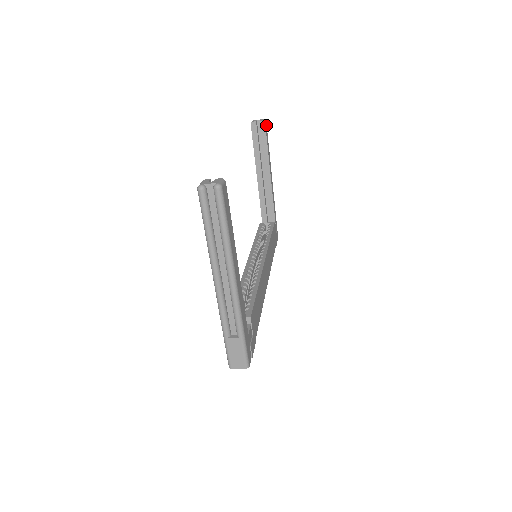
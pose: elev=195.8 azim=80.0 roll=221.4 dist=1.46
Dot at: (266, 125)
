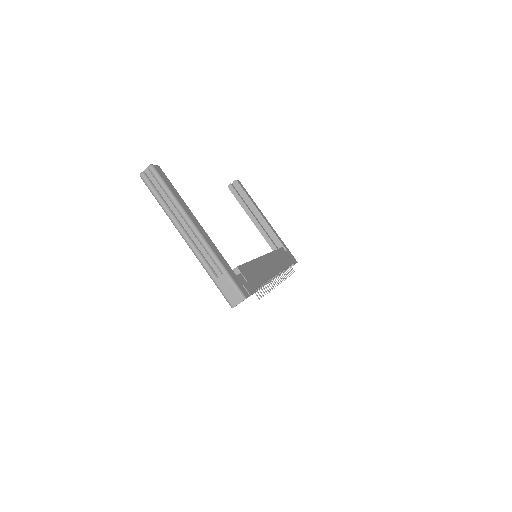
Dot at: (240, 183)
